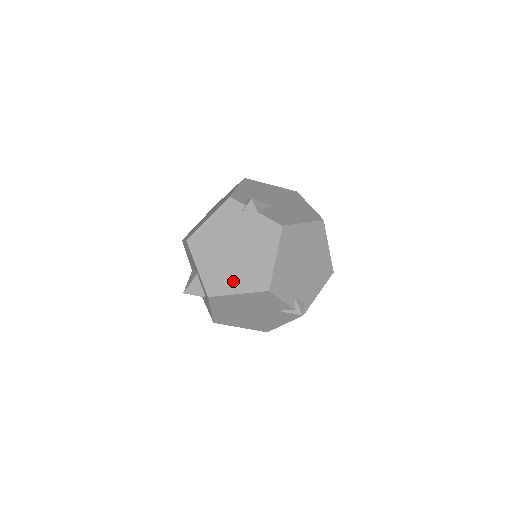
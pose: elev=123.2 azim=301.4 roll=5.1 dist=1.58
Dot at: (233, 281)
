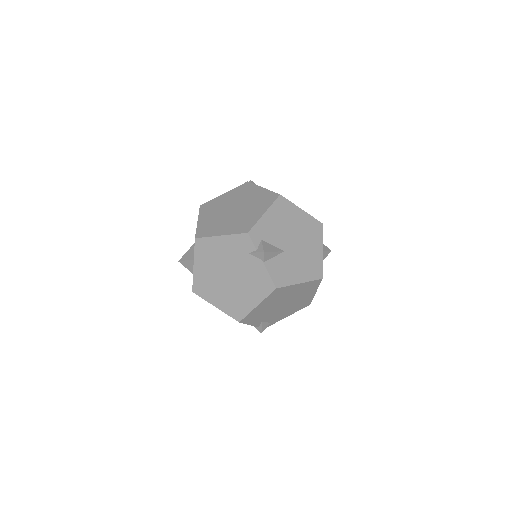
Dot at: (216, 296)
